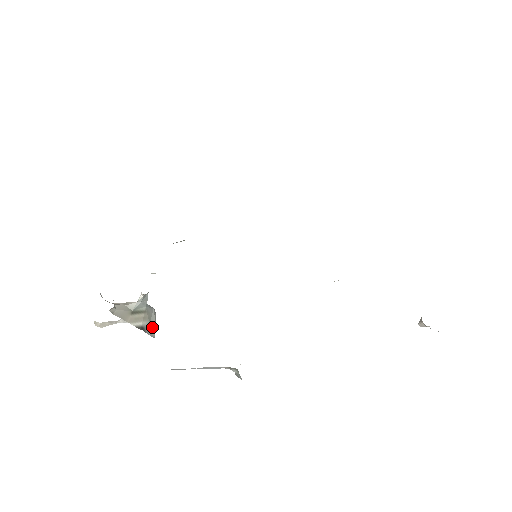
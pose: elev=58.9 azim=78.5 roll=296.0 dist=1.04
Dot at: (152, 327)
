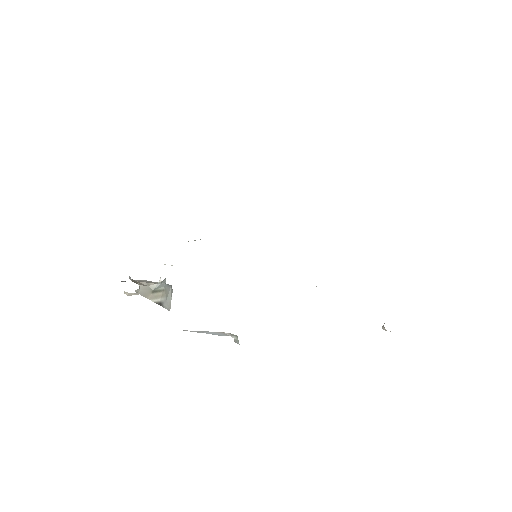
Dot at: (168, 302)
